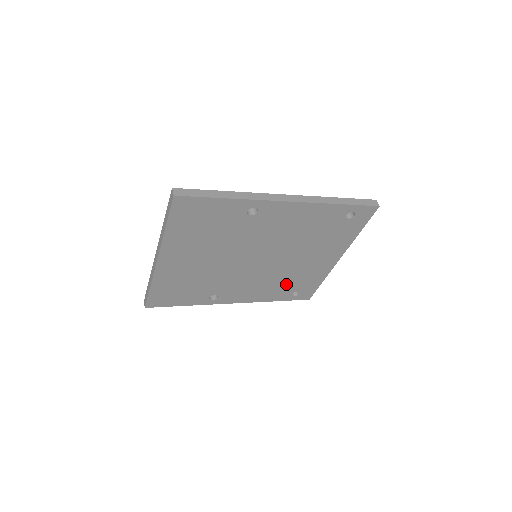
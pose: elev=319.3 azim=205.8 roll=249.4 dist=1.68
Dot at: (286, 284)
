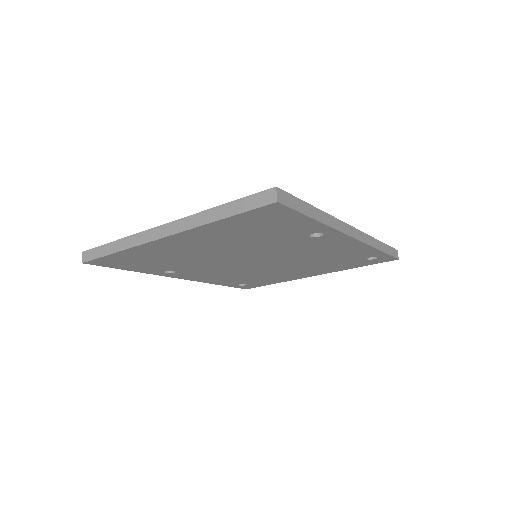
Dot at: (247, 278)
